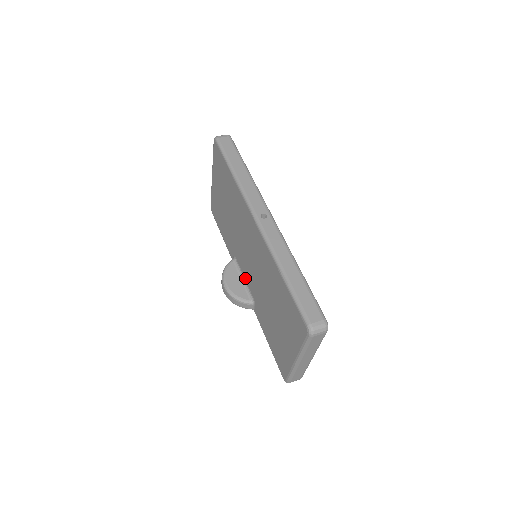
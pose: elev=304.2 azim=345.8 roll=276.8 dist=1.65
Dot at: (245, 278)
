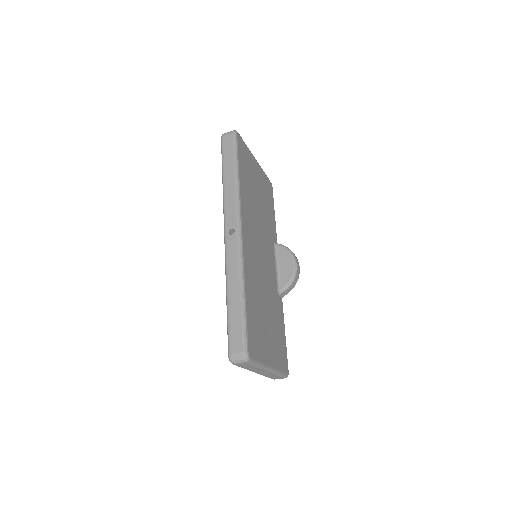
Dot at: occluded
